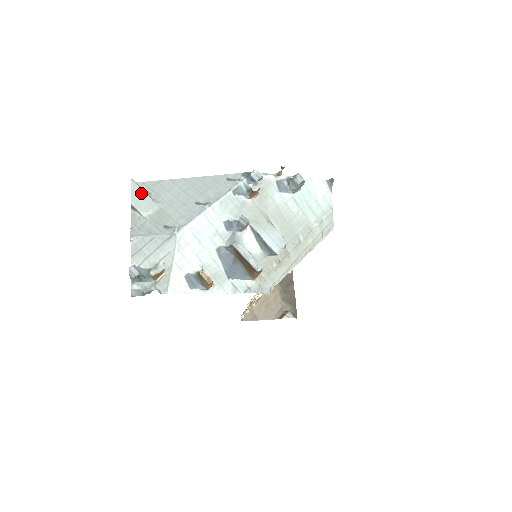
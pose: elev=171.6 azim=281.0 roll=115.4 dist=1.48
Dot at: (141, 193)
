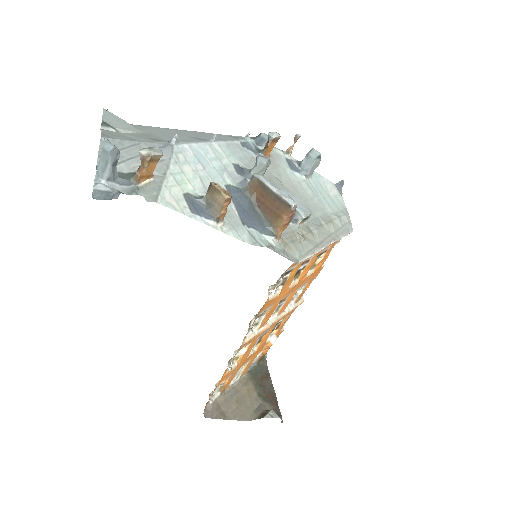
Dot at: (117, 118)
